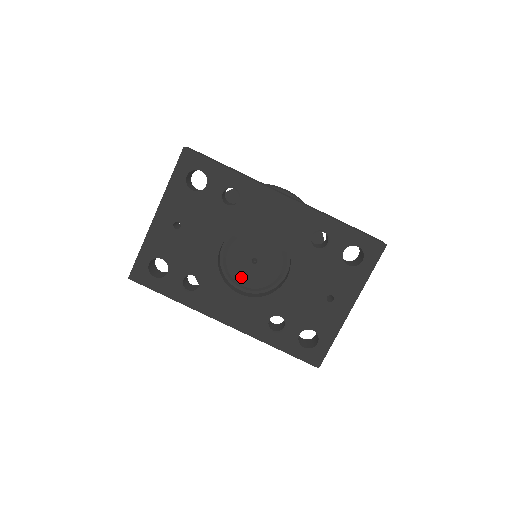
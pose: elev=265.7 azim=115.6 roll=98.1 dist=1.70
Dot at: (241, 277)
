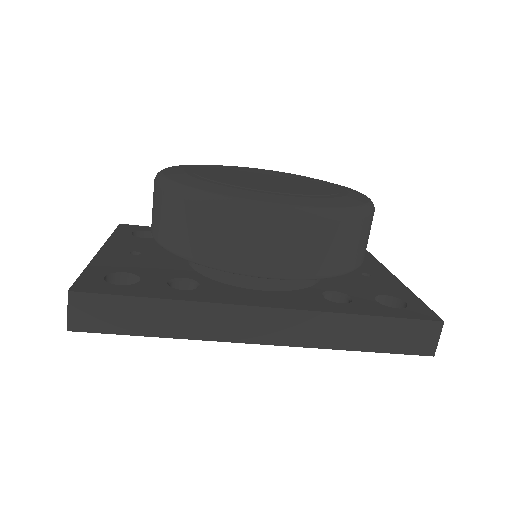
Dot at: occluded
